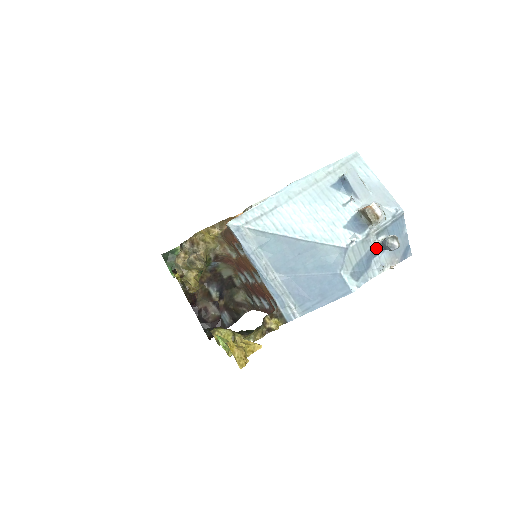
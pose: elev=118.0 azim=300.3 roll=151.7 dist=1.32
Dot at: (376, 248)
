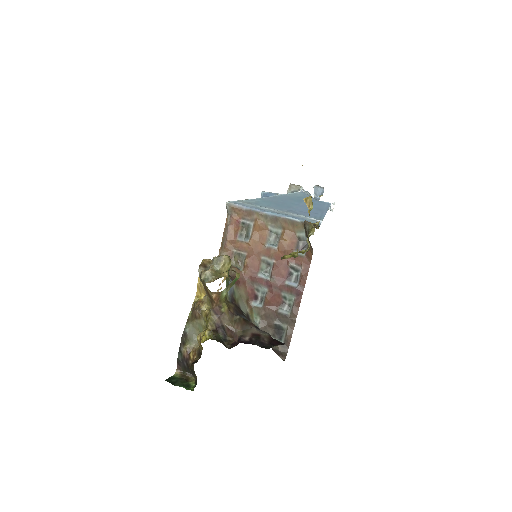
Dot at: occluded
